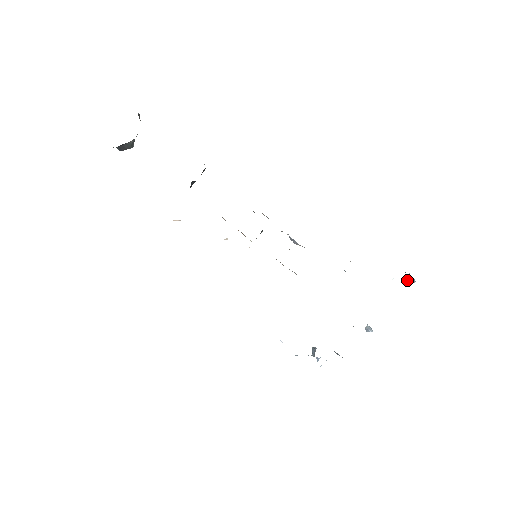
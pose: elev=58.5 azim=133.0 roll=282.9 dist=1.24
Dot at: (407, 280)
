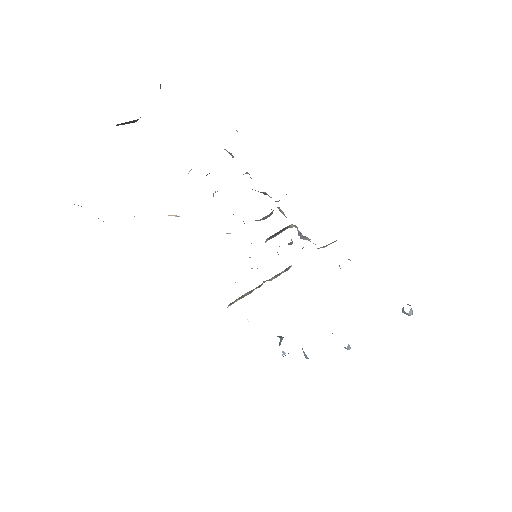
Dot at: occluded
